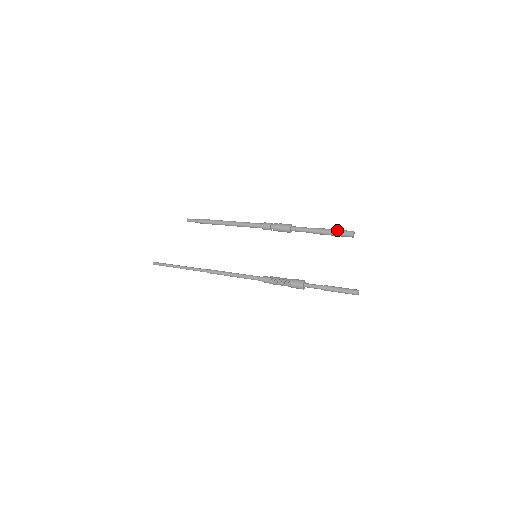
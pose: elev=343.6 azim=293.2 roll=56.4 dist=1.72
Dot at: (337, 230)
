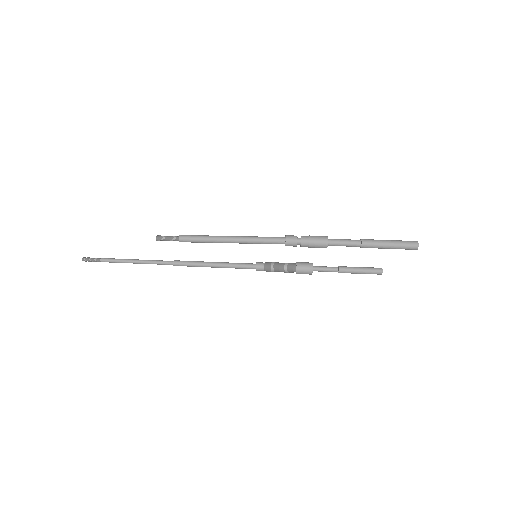
Dot at: (396, 243)
